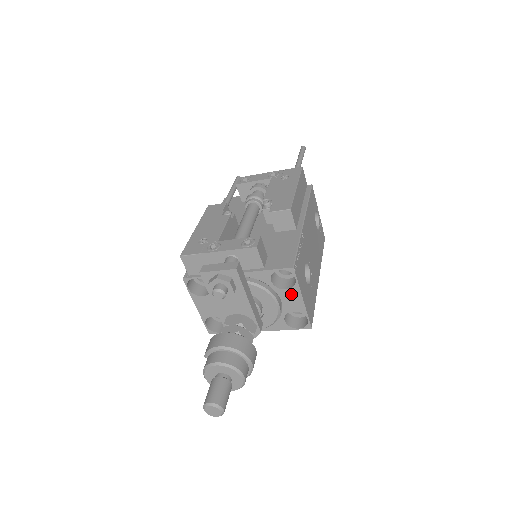
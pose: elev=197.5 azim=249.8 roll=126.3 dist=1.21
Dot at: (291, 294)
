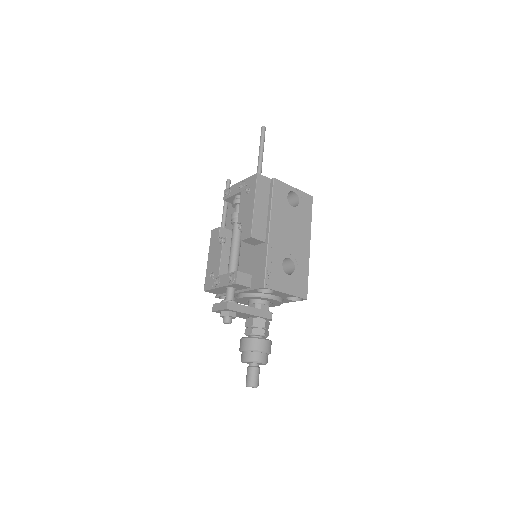
Dot at: (277, 293)
